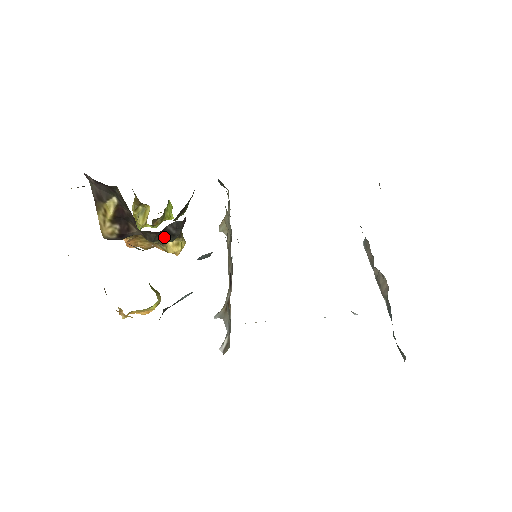
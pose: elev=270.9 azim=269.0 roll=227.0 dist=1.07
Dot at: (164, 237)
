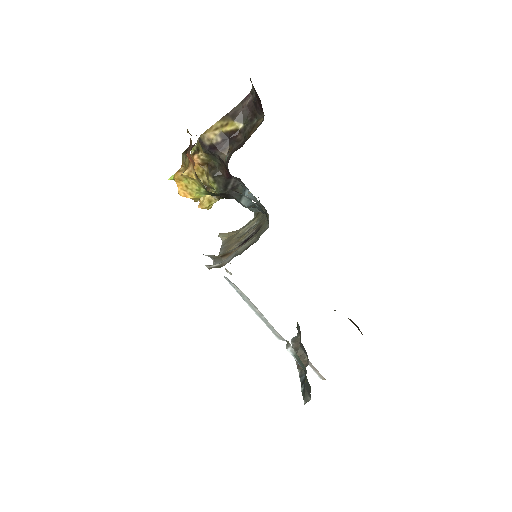
Dot at: (220, 183)
